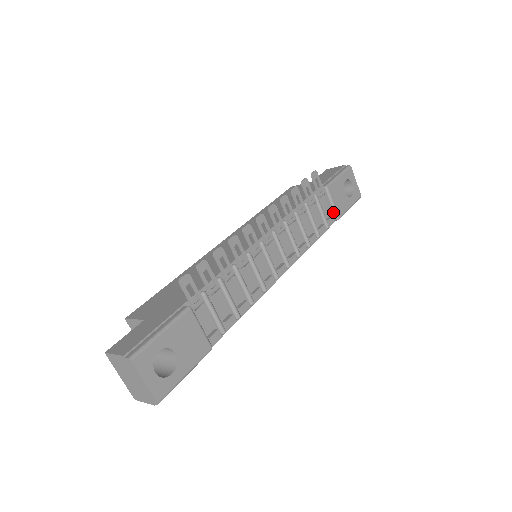
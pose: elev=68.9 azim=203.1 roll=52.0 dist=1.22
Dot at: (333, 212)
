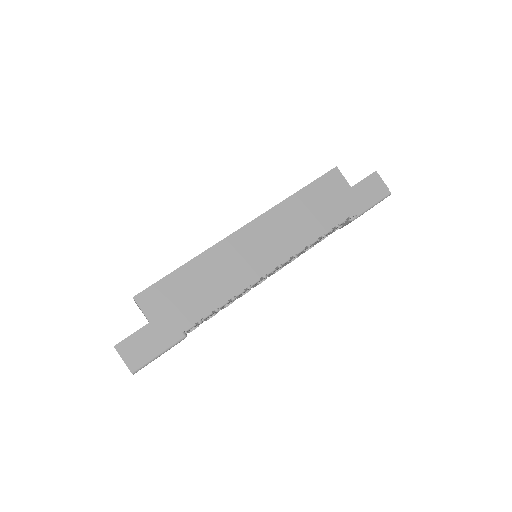
Dot at: occluded
